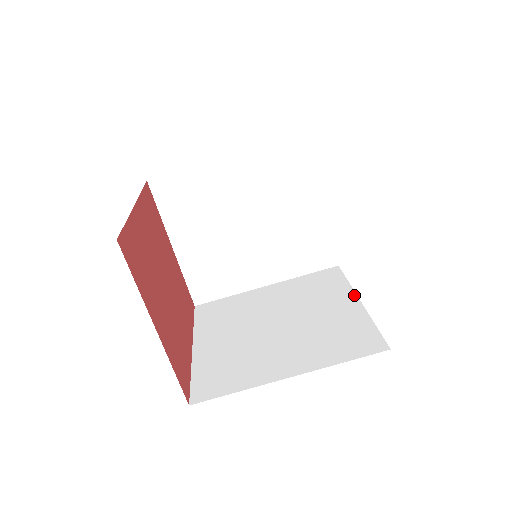
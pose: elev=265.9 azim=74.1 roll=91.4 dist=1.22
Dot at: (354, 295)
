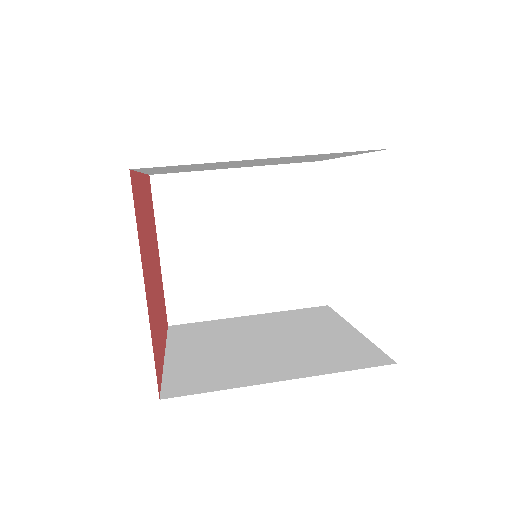
Dot at: (348, 325)
